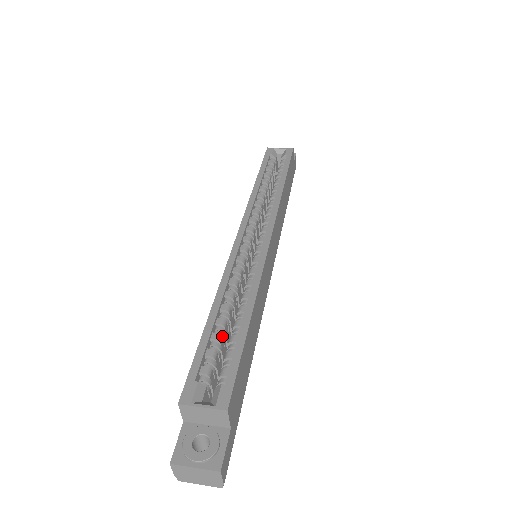
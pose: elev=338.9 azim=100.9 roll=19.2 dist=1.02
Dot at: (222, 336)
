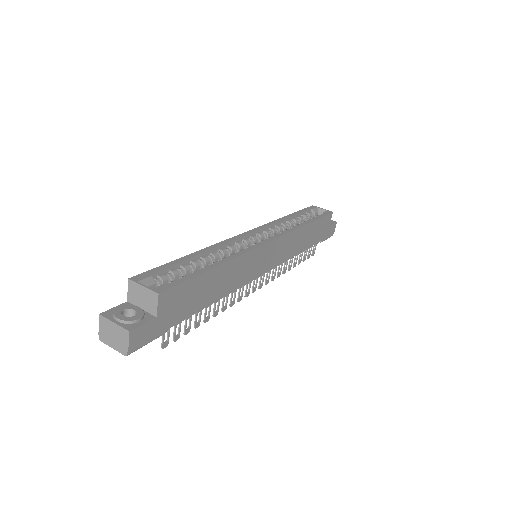
Dot at: (190, 270)
